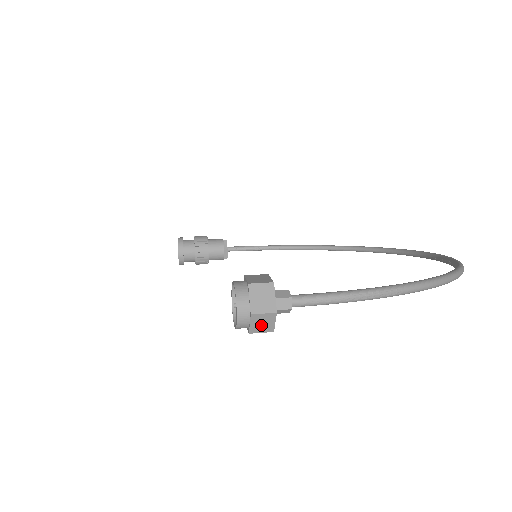
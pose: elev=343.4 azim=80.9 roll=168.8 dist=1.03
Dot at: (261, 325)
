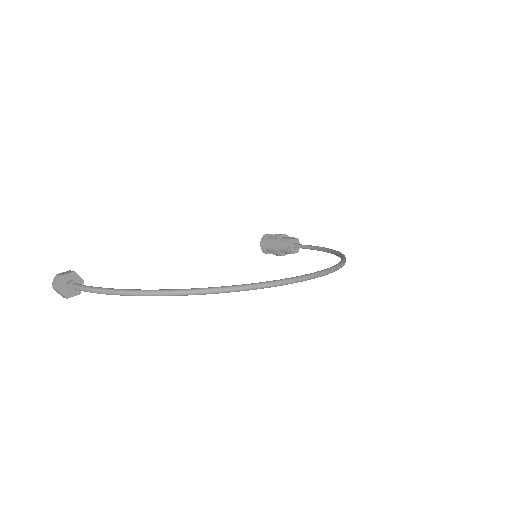
Dot at: (60, 294)
